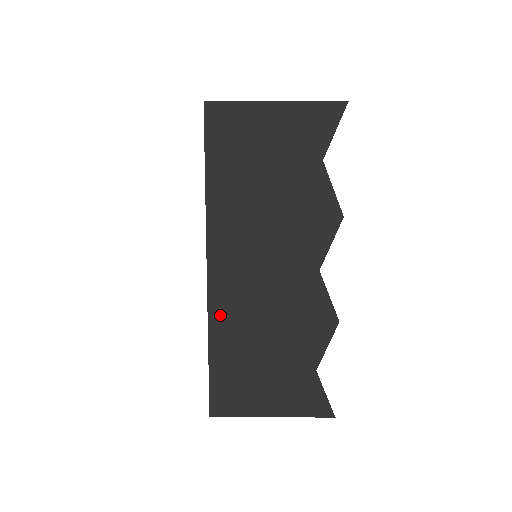
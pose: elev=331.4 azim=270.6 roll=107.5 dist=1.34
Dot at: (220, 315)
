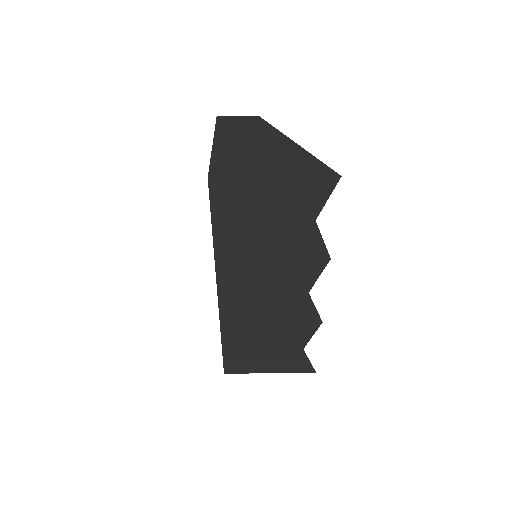
Dot at: (229, 320)
